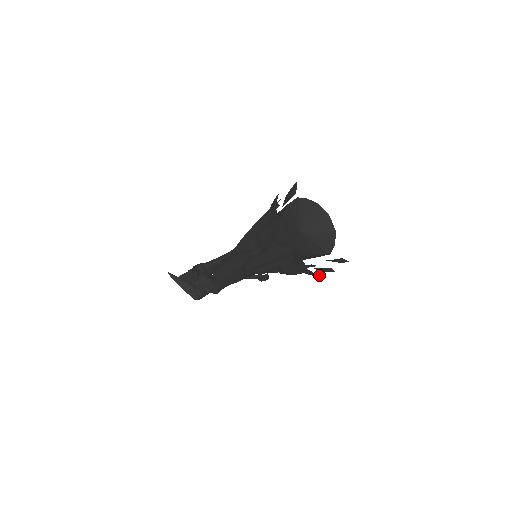
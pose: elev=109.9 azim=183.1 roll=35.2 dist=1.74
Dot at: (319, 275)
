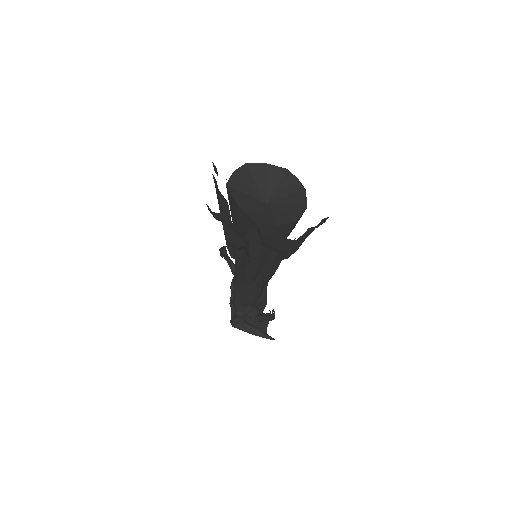
Dot at: (210, 209)
